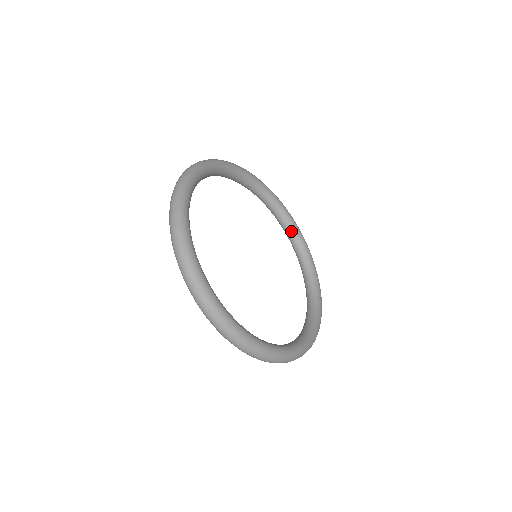
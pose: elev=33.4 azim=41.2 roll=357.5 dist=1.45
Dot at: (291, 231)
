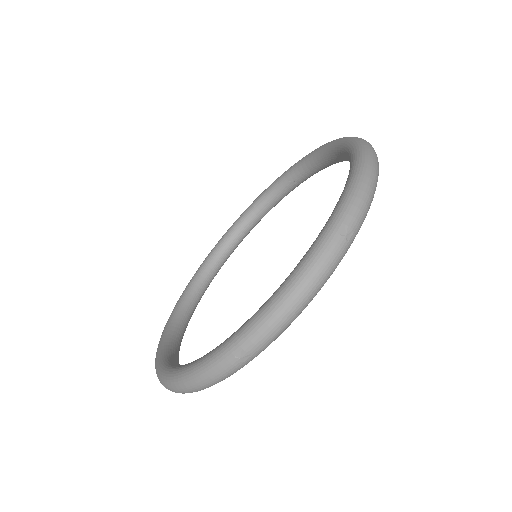
Dot at: (310, 172)
